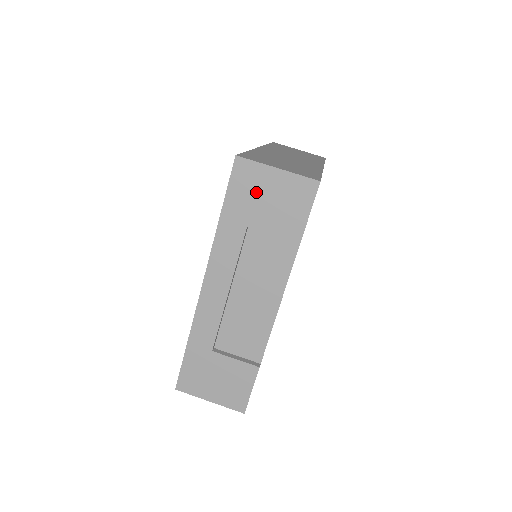
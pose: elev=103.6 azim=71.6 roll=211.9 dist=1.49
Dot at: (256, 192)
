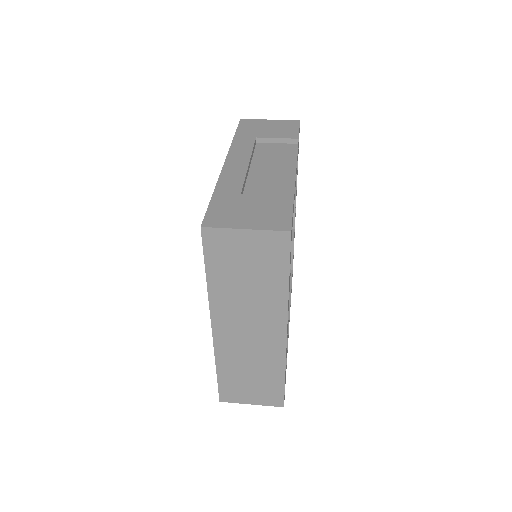
Dot at: (258, 127)
